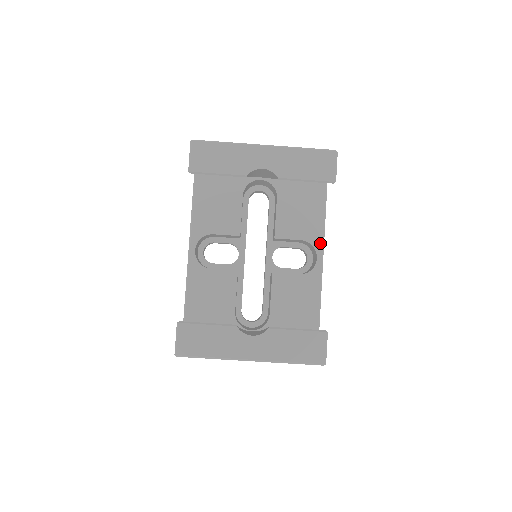
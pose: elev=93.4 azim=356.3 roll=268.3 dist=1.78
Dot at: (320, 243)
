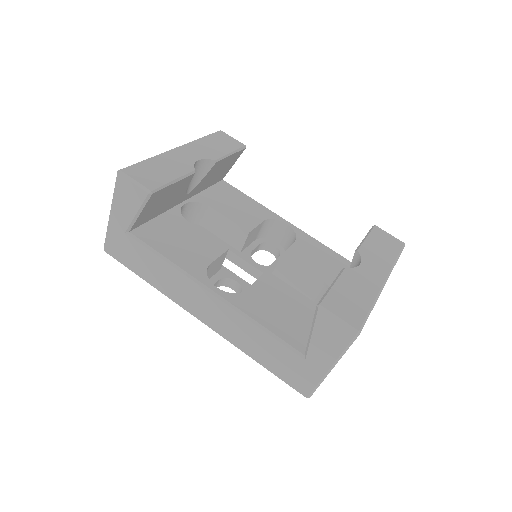
Dot at: (274, 214)
